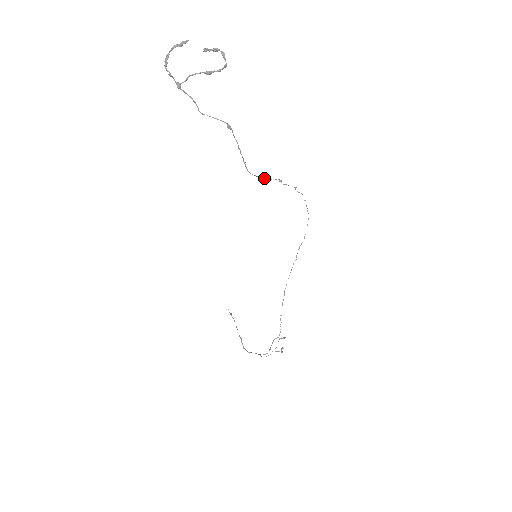
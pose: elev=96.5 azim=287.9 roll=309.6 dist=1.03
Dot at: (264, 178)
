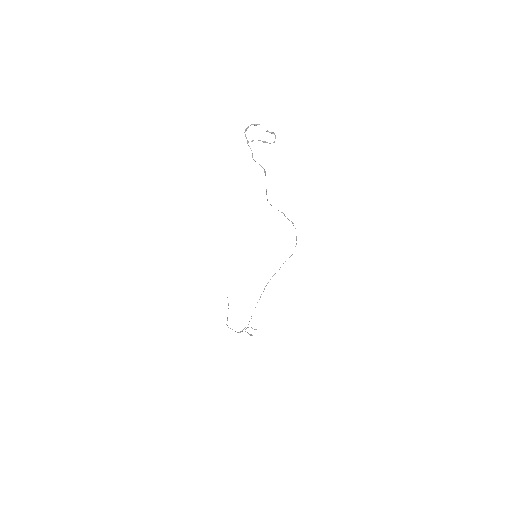
Dot at: occluded
